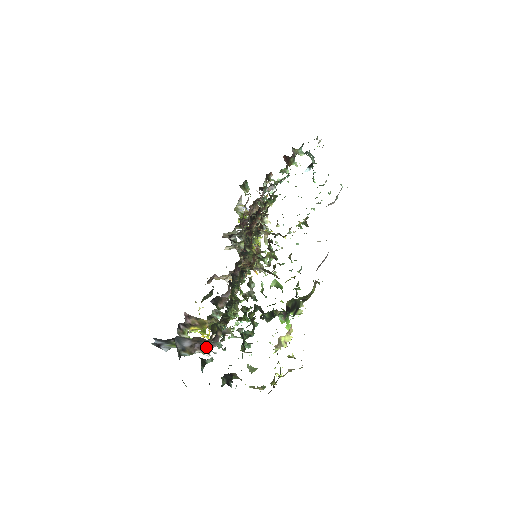
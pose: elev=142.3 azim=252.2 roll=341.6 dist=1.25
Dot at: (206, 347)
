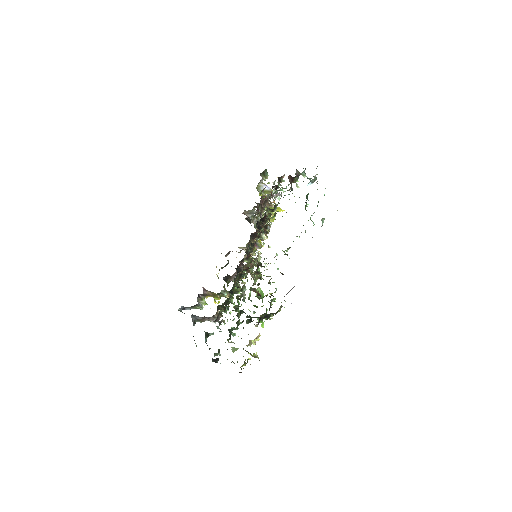
Dot at: (213, 318)
